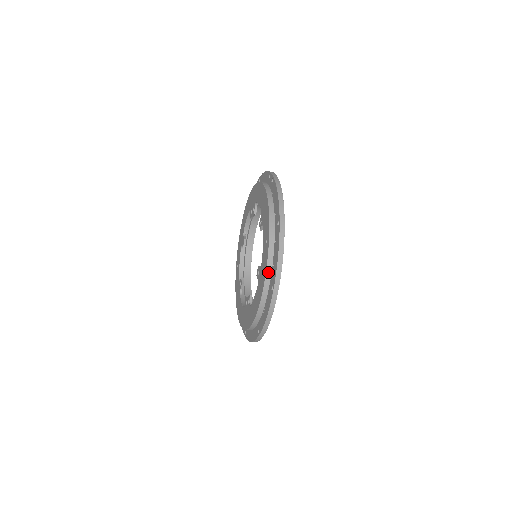
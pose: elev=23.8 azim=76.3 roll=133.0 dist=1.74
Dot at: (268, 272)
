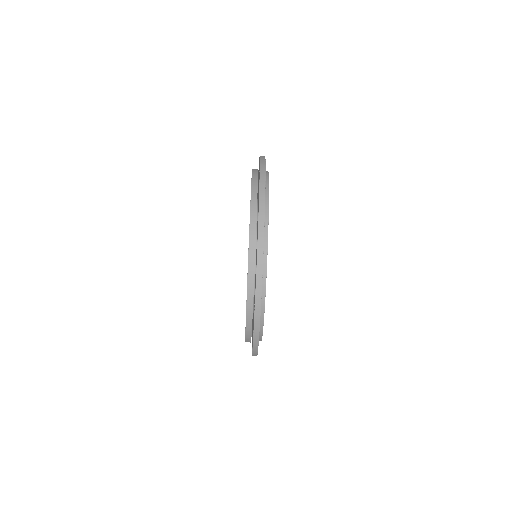
Dot at: (252, 216)
